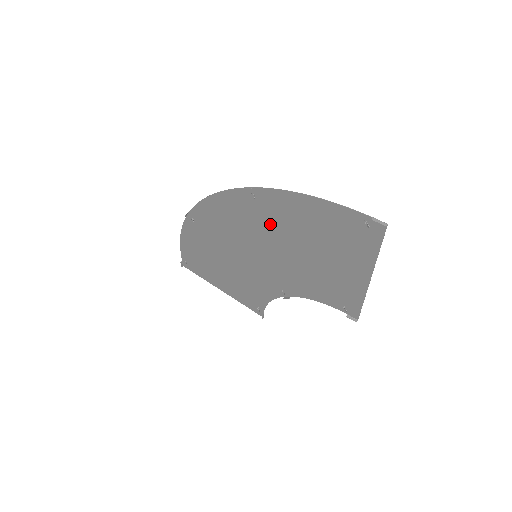
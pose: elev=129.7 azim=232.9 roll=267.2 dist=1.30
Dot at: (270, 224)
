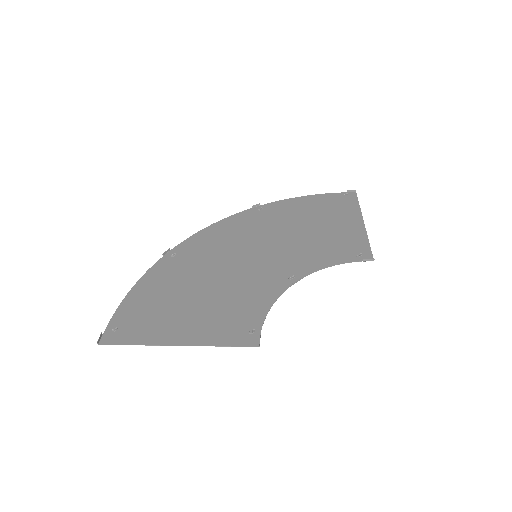
Dot at: (274, 222)
